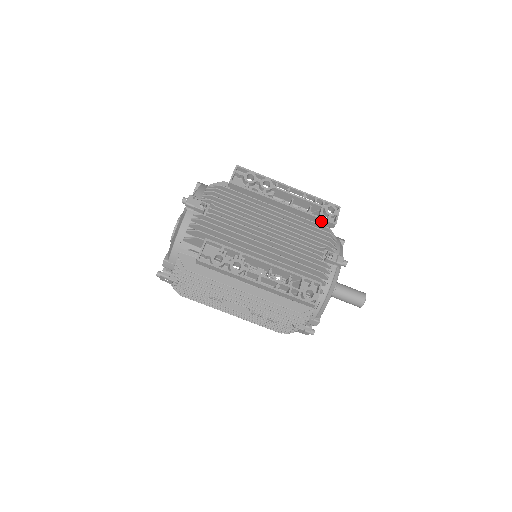
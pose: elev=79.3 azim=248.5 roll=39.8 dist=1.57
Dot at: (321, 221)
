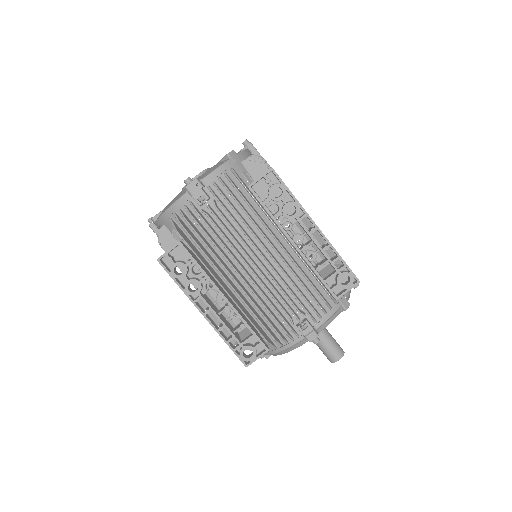
Dot at: (325, 285)
